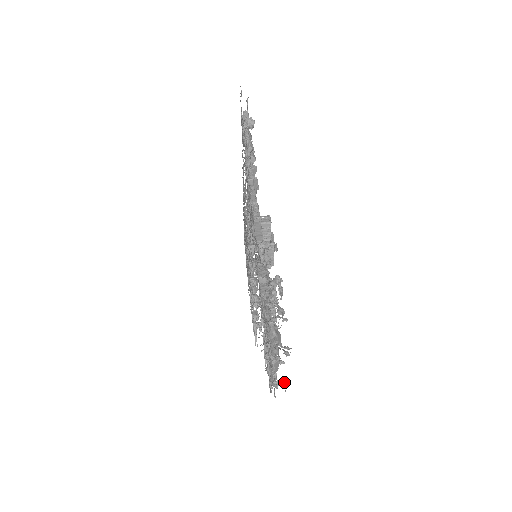
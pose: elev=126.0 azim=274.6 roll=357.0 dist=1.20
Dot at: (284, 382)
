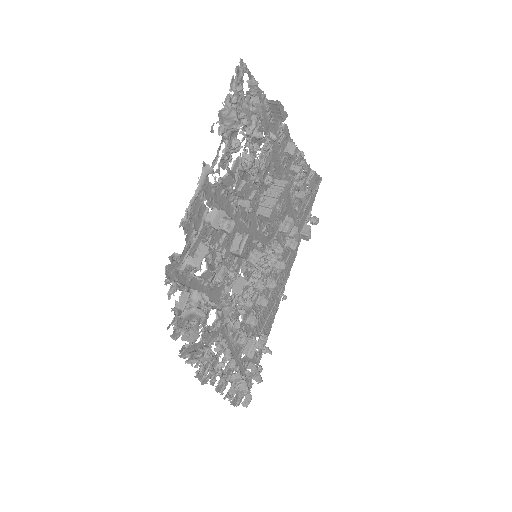
Dot at: (197, 237)
